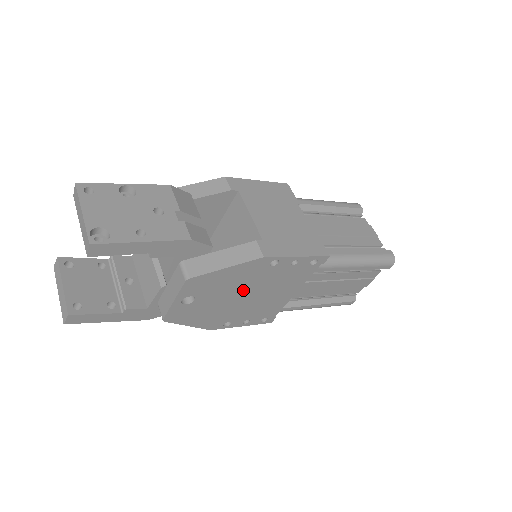
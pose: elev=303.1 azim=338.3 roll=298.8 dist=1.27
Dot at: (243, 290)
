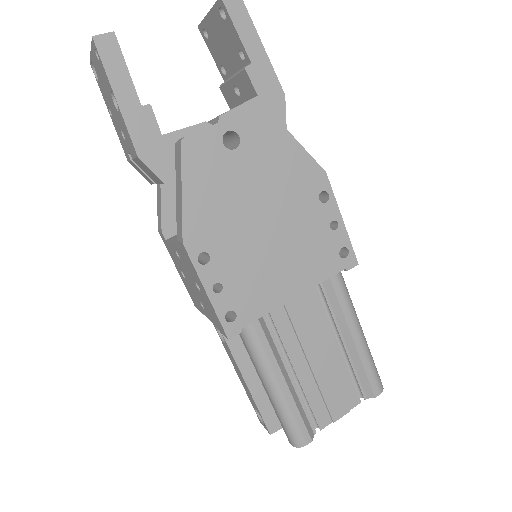
Dot at: (272, 205)
